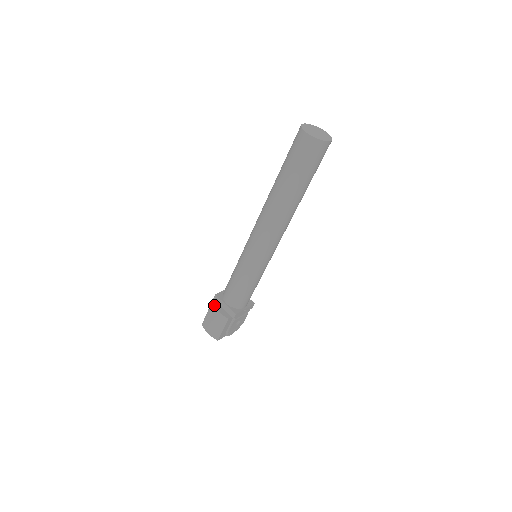
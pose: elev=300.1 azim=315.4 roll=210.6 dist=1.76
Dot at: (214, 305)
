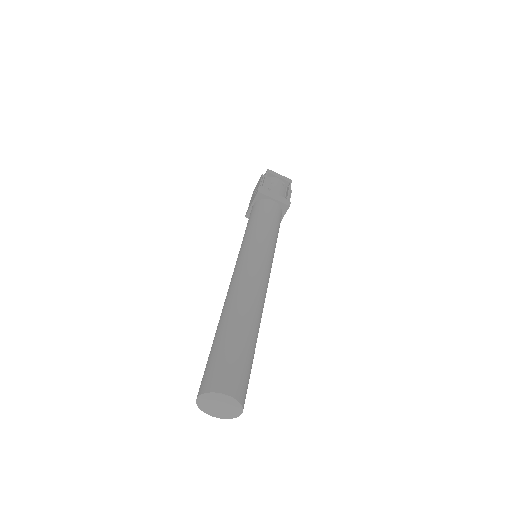
Dot at: occluded
